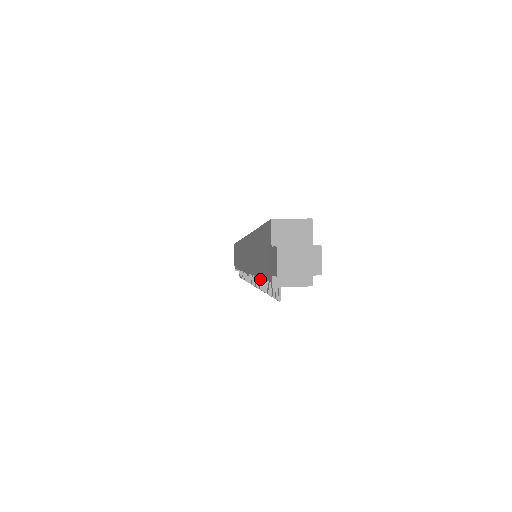
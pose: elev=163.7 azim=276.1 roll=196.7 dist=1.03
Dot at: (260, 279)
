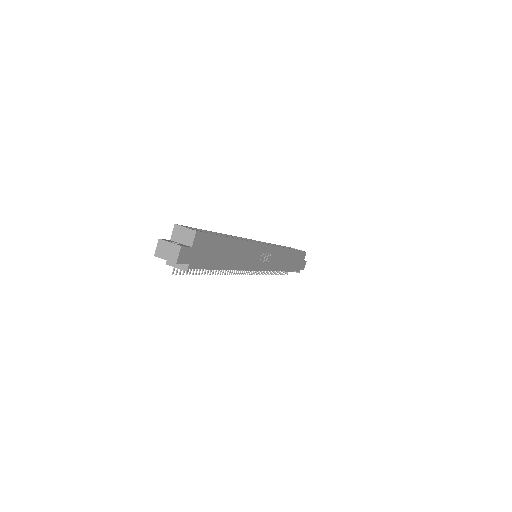
Dot at: occluded
